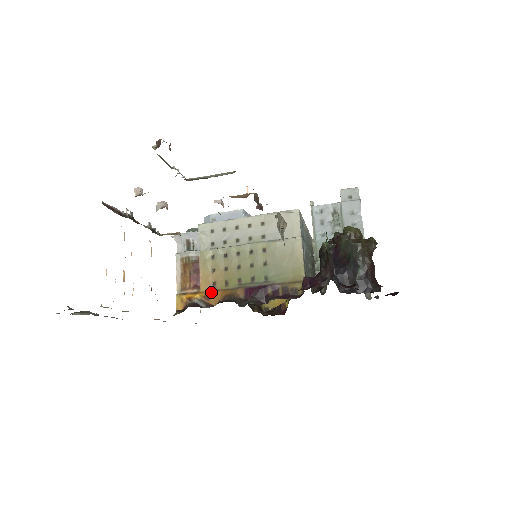
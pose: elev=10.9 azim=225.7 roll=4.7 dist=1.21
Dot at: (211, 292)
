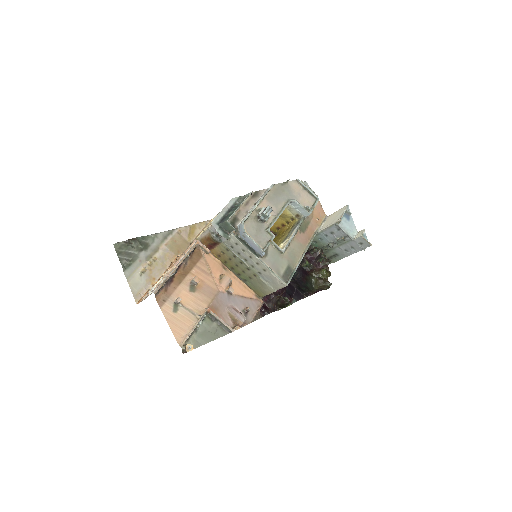
Dot at: occluded
